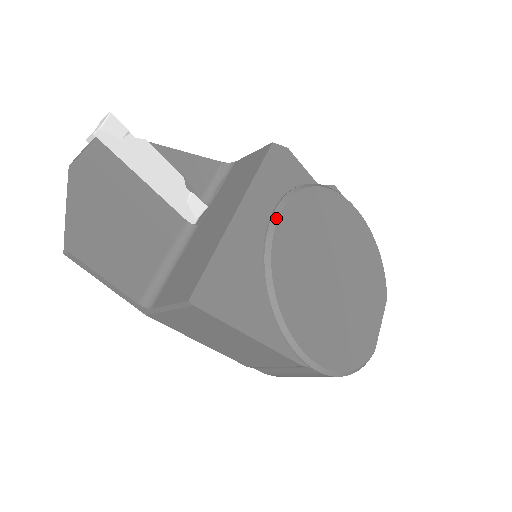
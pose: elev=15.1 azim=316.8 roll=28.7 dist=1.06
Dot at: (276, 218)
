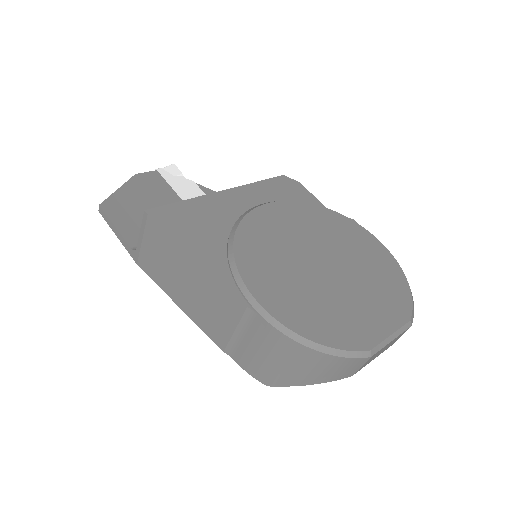
Dot at: (261, 205)
